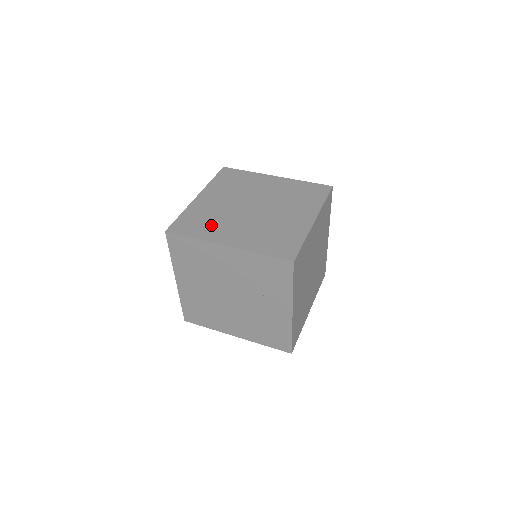
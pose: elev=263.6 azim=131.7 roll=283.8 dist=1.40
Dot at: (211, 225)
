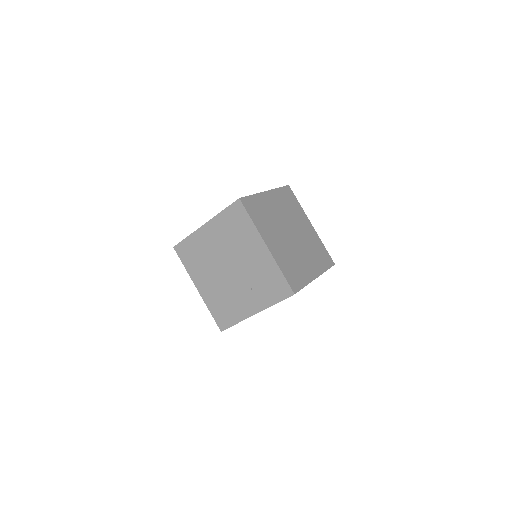
Dot at: (265, 222)
